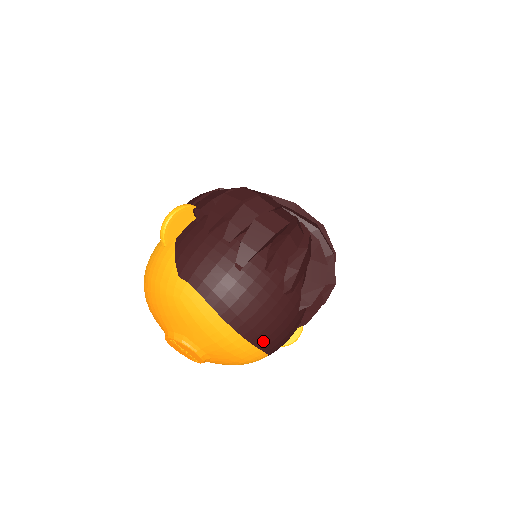
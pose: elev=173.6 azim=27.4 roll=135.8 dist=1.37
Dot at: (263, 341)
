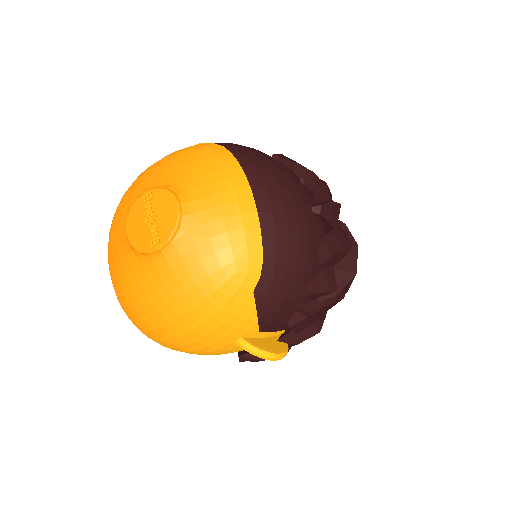
Dot at: (273, 230)
